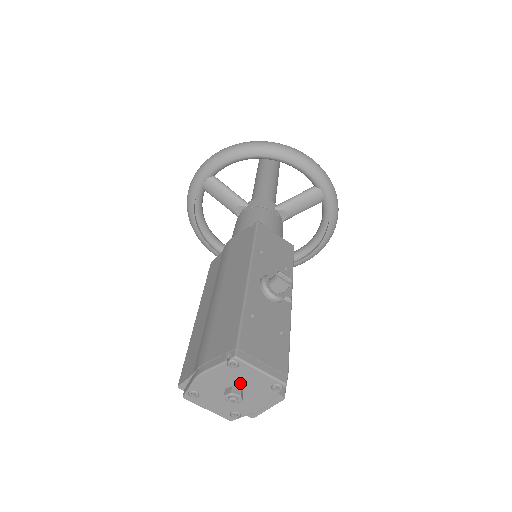
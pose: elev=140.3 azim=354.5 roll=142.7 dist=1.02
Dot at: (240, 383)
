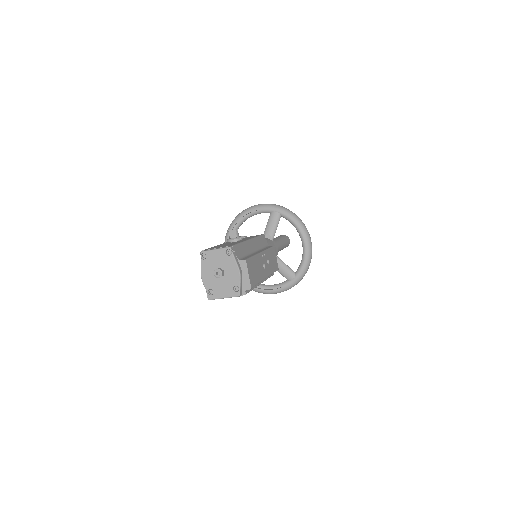
Dot at: (216, 265)
